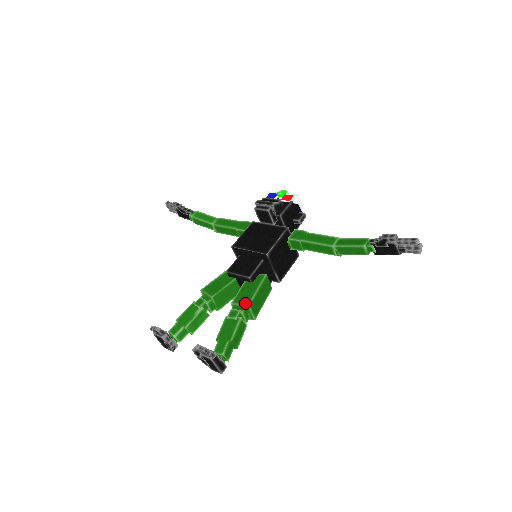
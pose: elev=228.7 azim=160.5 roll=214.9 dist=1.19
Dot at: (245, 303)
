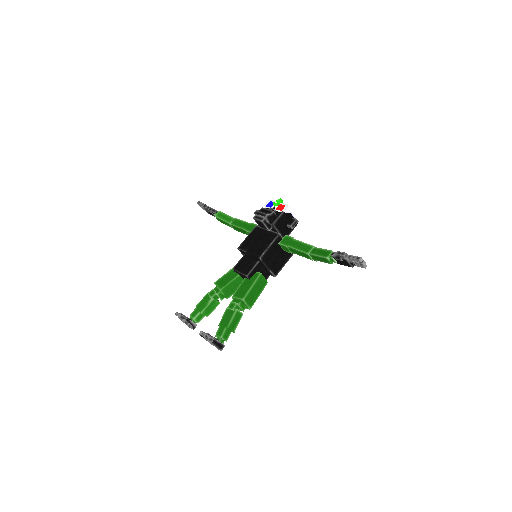
Dot at: (241, 298)
